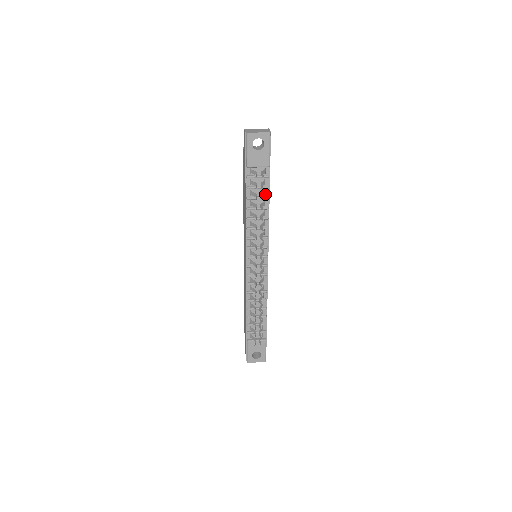
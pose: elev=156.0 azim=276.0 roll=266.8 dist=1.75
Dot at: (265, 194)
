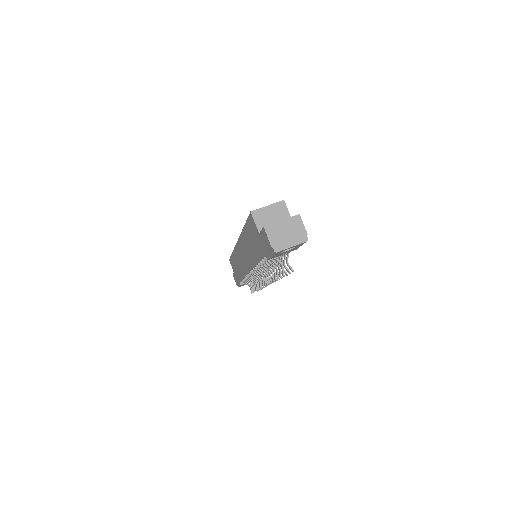
Dot at: occluded
